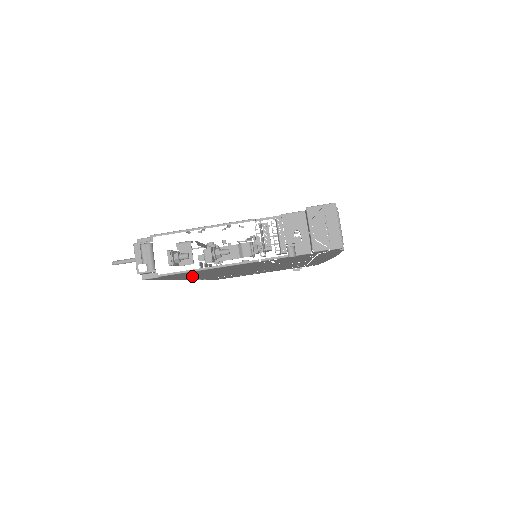
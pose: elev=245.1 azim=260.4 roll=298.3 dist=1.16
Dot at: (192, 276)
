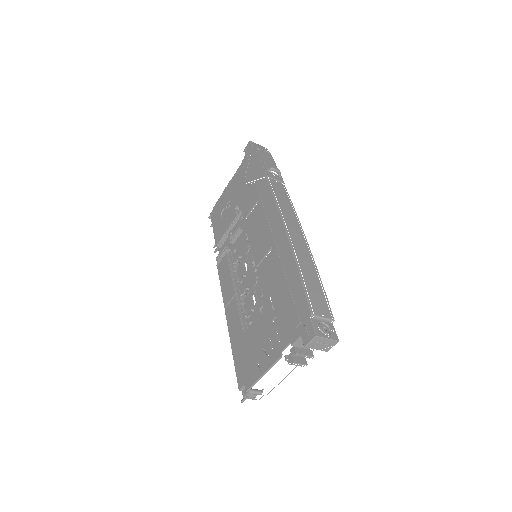
Dot at: occluded
